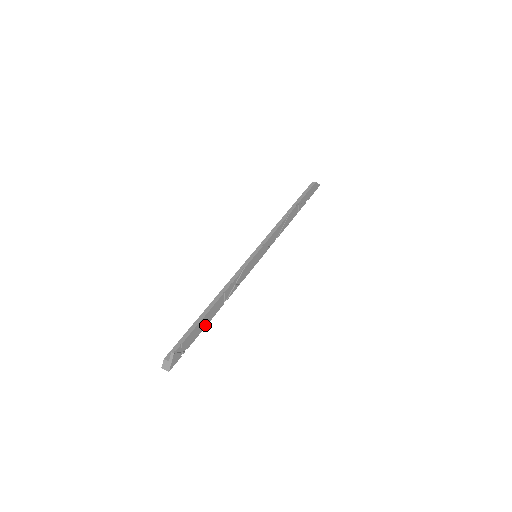
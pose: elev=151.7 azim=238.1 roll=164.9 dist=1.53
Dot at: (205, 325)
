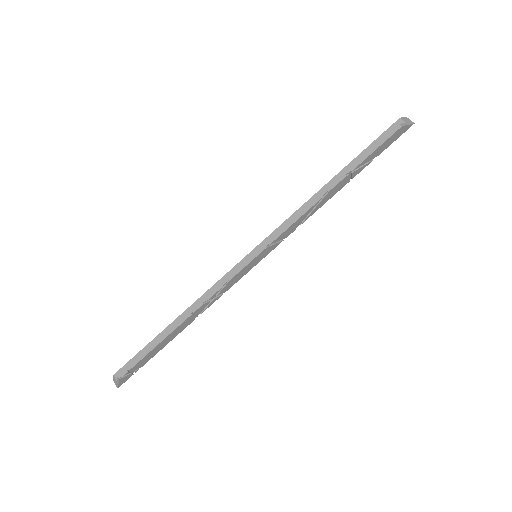
Dot at: (166, 343)
